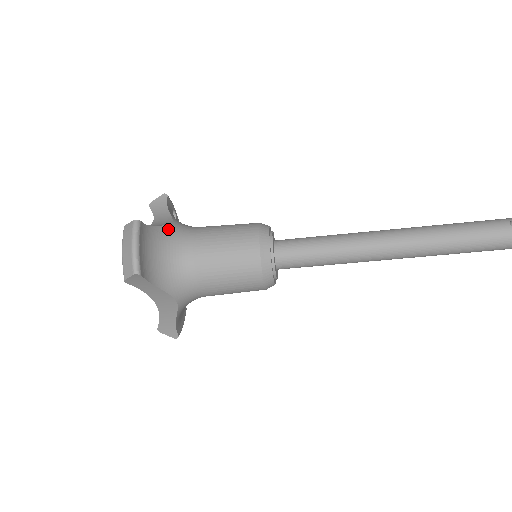
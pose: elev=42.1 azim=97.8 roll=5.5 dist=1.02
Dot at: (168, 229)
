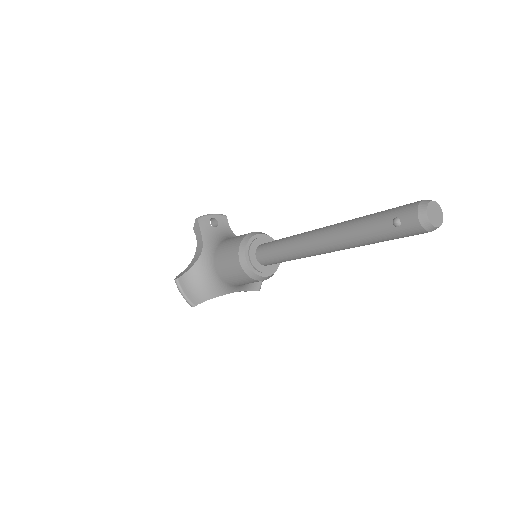
Dot at: (200, 262)
